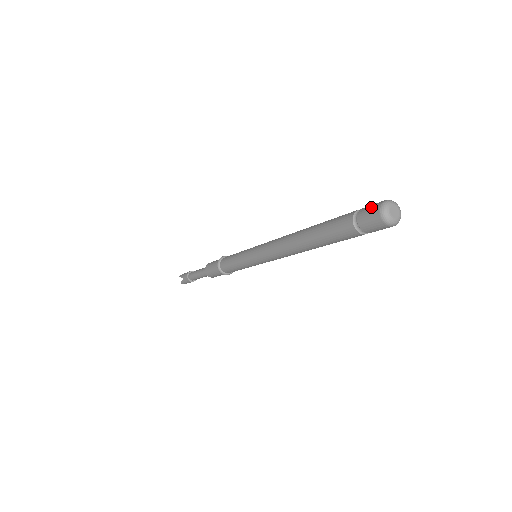
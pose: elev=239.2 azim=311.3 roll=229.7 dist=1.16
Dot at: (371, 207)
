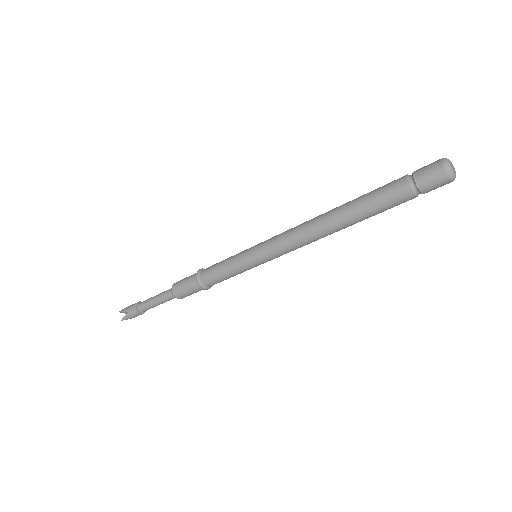
Dot at: (429, 165)
